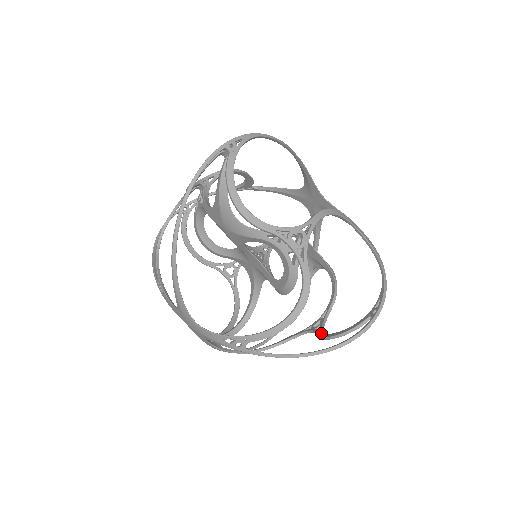
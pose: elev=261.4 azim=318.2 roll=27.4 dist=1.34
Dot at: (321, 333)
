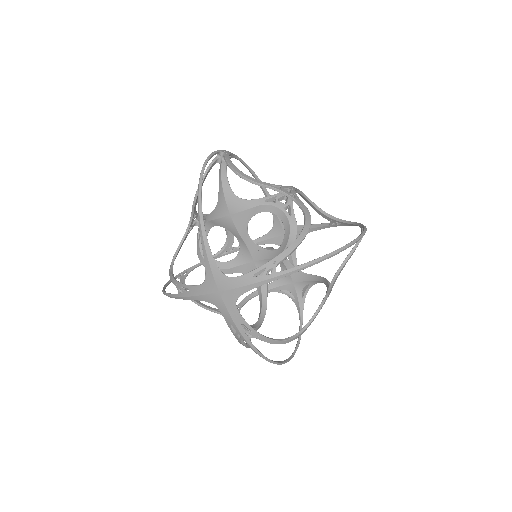
Dot at: (331, 283)
